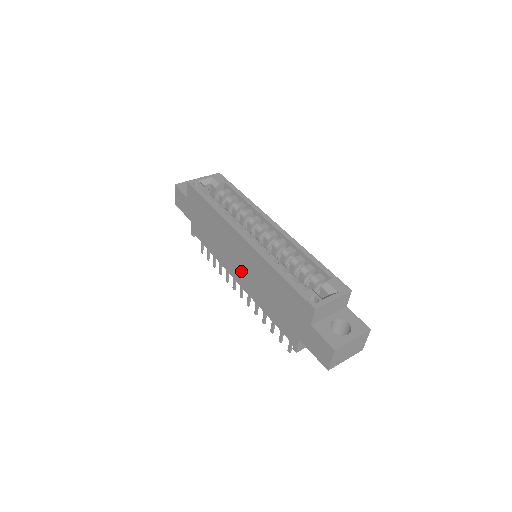
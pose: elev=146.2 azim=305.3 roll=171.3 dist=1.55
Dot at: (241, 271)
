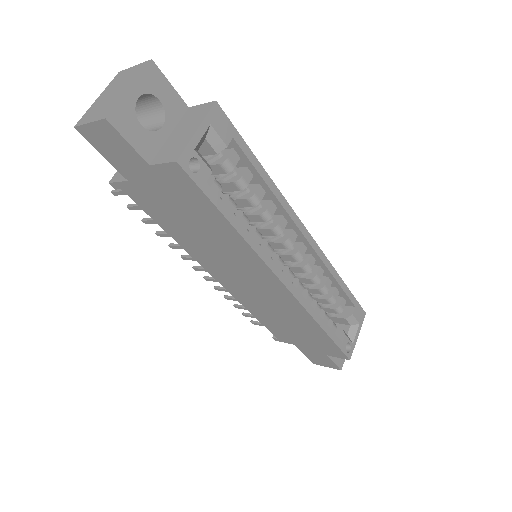
Dot at: (239, 285)
